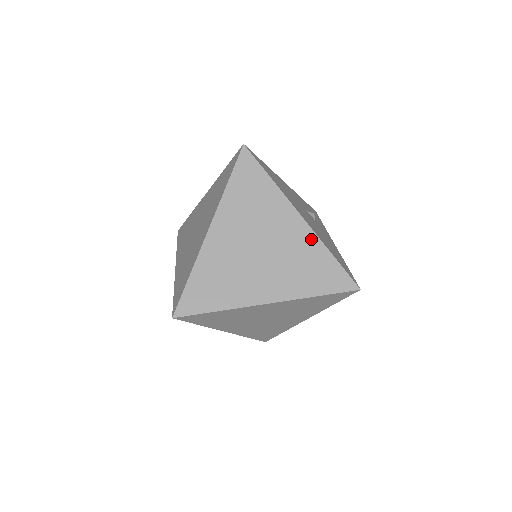
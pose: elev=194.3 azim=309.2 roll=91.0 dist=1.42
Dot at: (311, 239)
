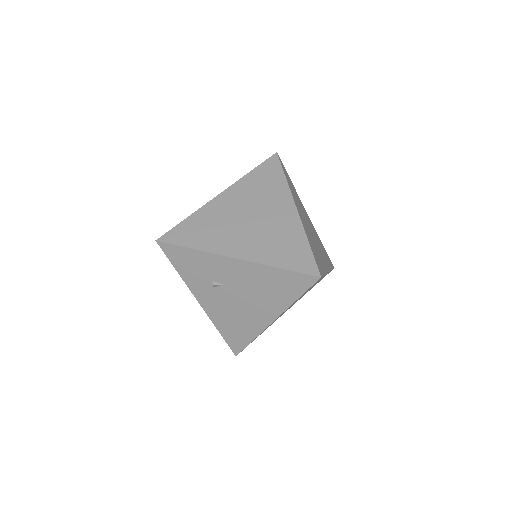
Dot at: occluded
